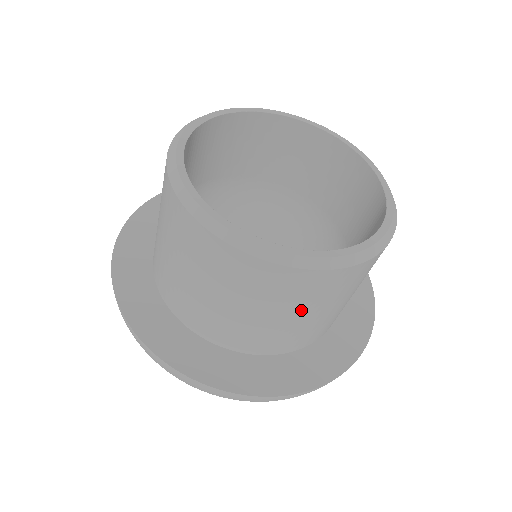
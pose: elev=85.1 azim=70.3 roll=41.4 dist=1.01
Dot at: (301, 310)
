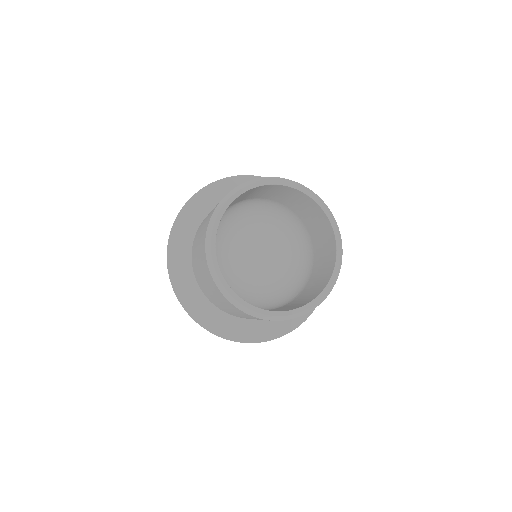
Dot at: occluded
